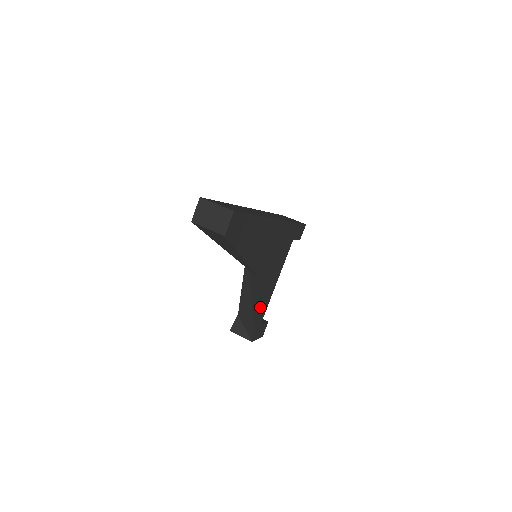
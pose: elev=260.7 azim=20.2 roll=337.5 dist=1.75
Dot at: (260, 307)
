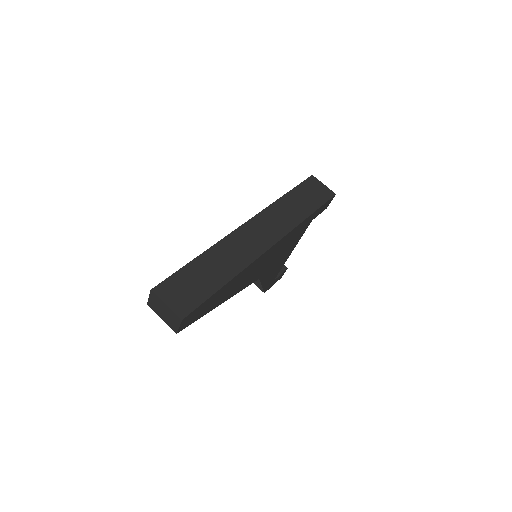
Dot at: (268, 279)
